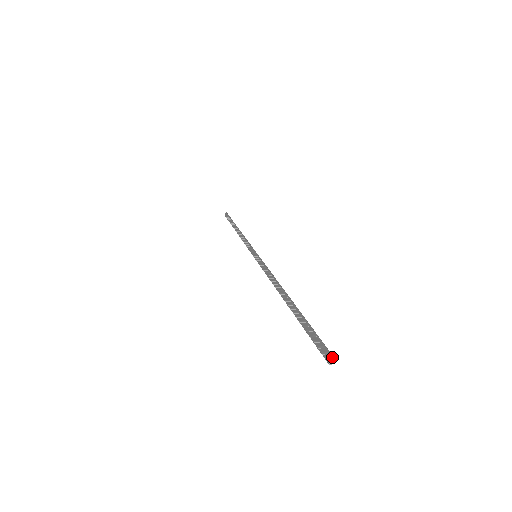
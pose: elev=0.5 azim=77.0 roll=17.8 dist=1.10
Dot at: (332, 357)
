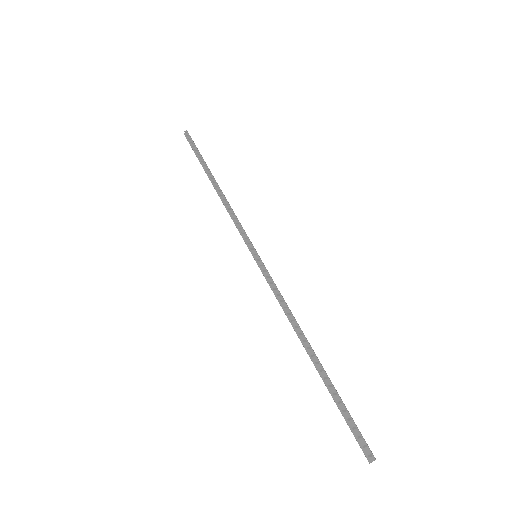
Dot at: occluded
